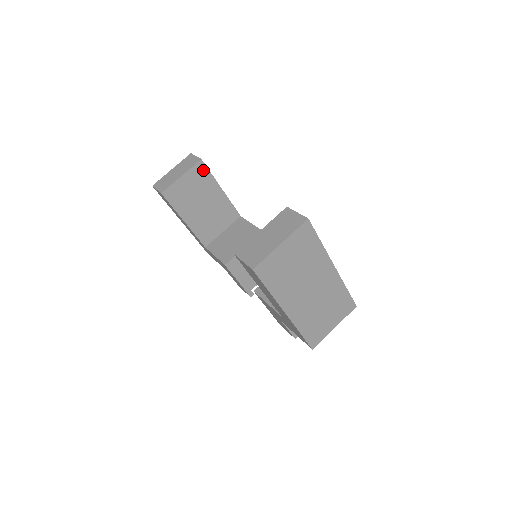
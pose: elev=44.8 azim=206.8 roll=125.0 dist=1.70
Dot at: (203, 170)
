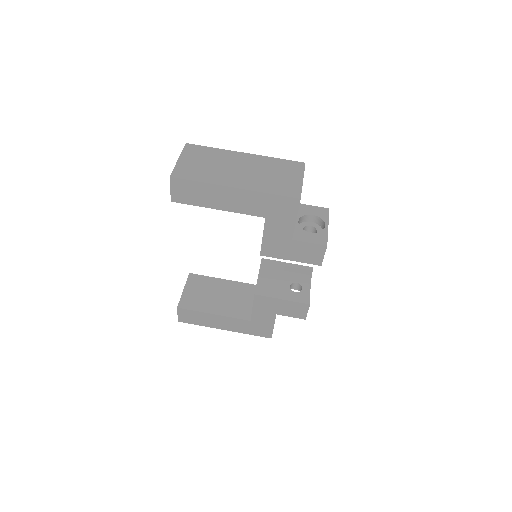
Dot at: (197, 278)
